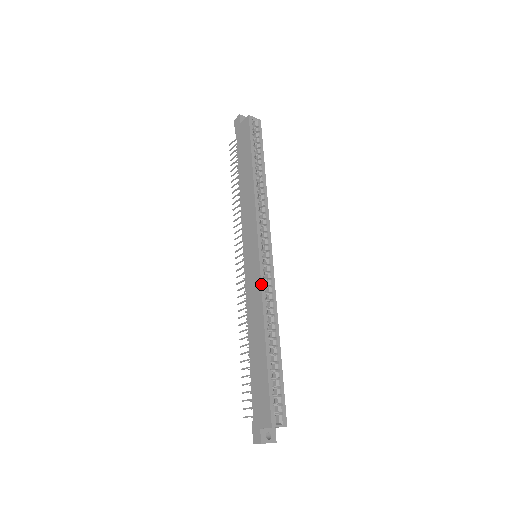
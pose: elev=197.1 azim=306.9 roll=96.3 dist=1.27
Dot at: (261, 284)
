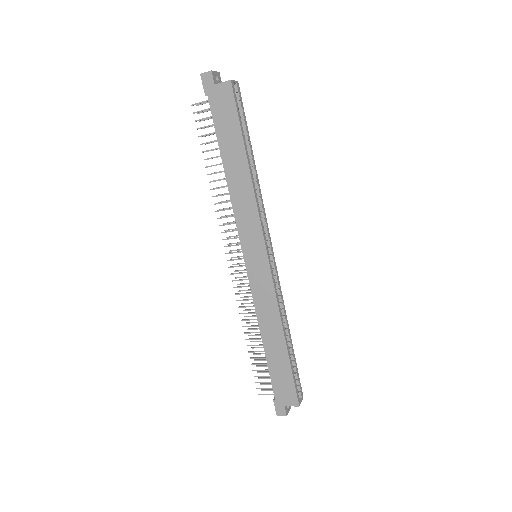
Dot at: (275, 292)
